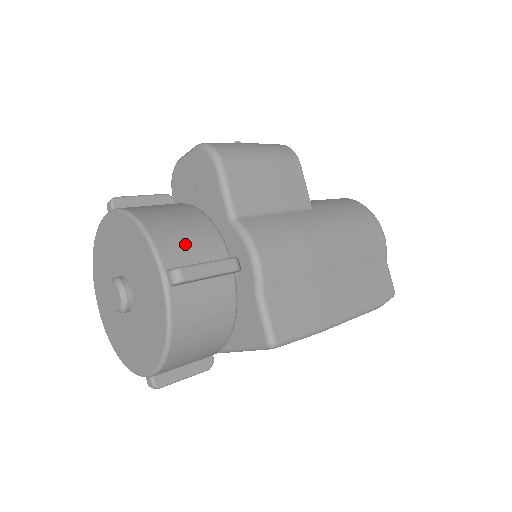
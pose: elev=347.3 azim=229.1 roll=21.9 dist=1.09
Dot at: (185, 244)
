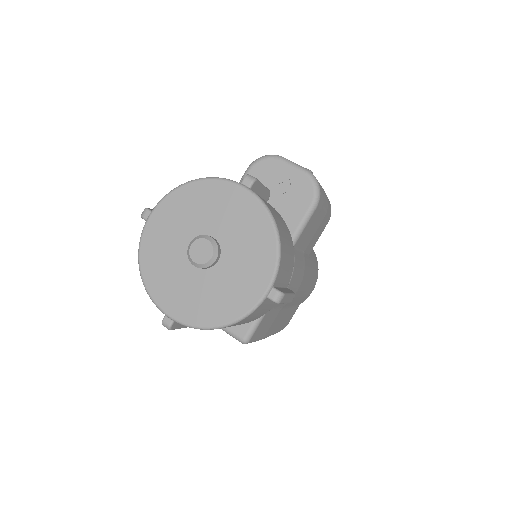
Dot at: (285, 269)
